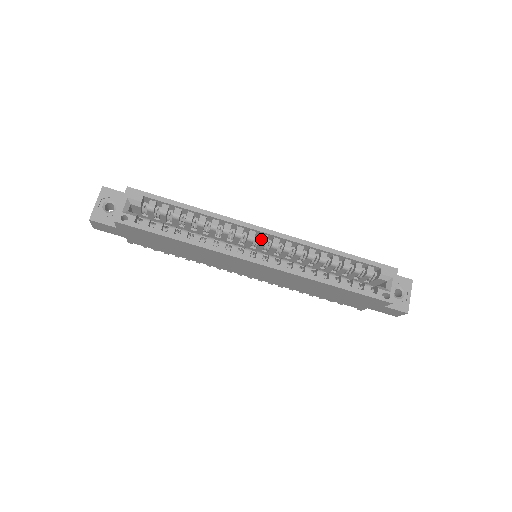
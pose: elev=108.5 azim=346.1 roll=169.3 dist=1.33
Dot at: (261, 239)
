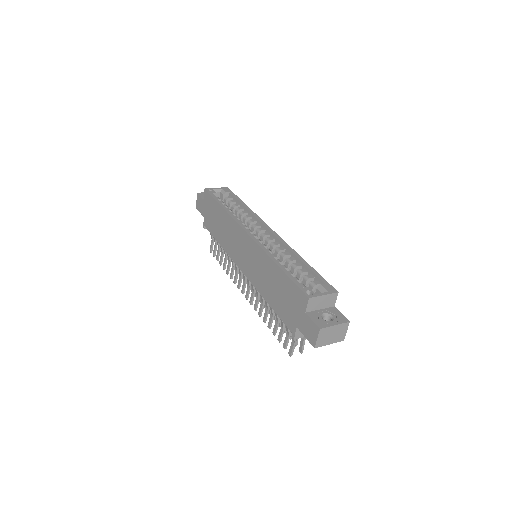
Dot at: (264, 233)
